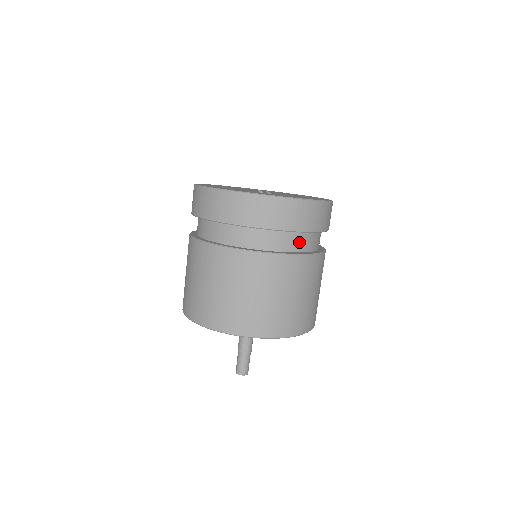
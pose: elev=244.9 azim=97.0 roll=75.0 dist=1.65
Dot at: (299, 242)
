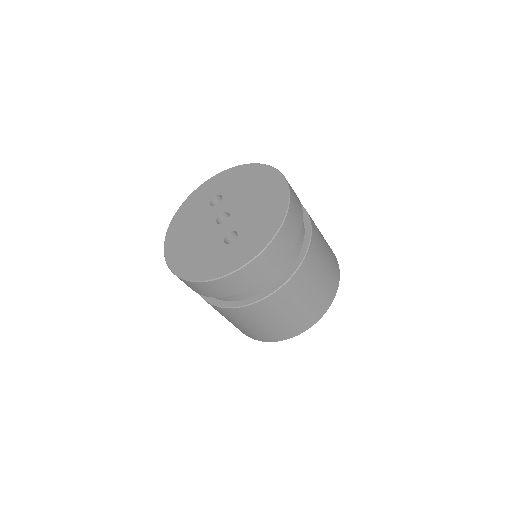
Dot at: (290, 256)
